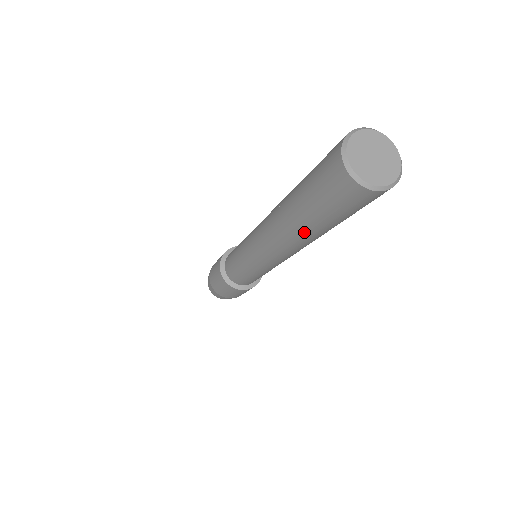
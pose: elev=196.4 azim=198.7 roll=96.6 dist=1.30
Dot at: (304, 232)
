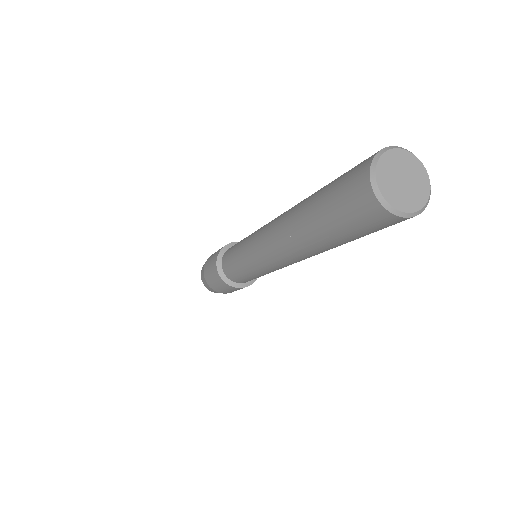
Dot at: (330, 248)
